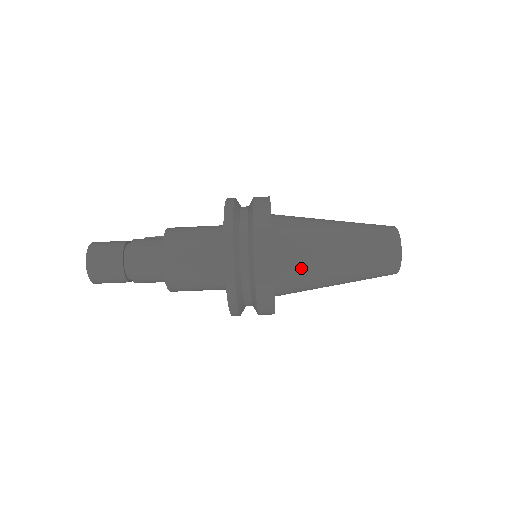
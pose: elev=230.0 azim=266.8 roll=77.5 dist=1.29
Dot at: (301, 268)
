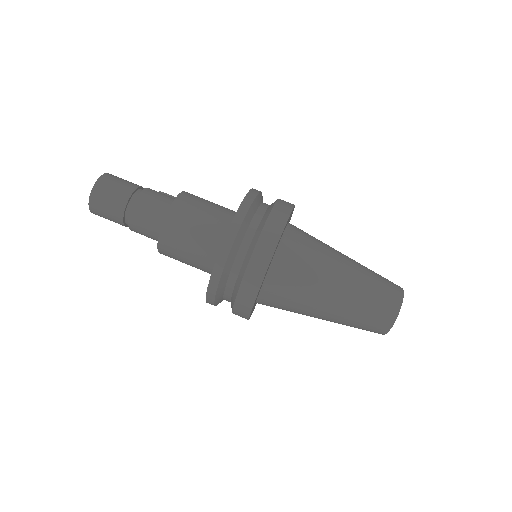
Dot at: (293, 286)
